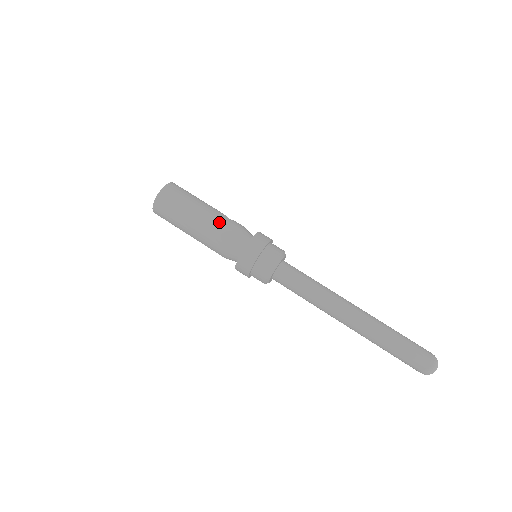
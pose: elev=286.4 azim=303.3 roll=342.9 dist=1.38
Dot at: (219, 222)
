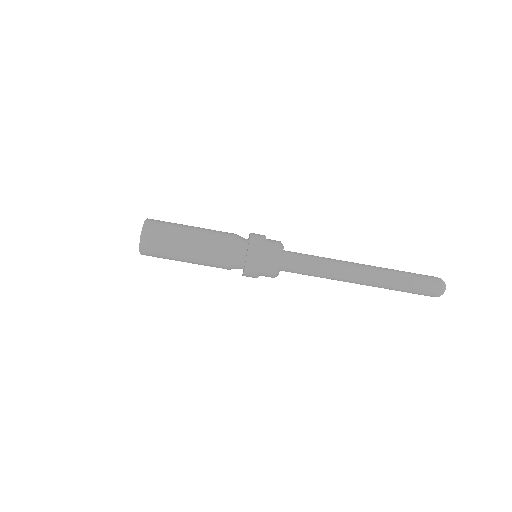
Dot at: (212, 236)
